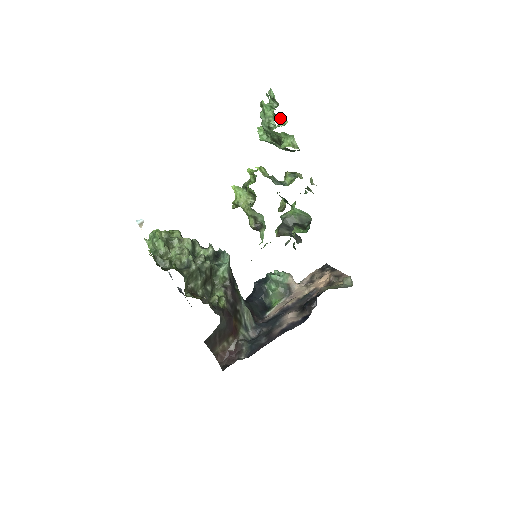
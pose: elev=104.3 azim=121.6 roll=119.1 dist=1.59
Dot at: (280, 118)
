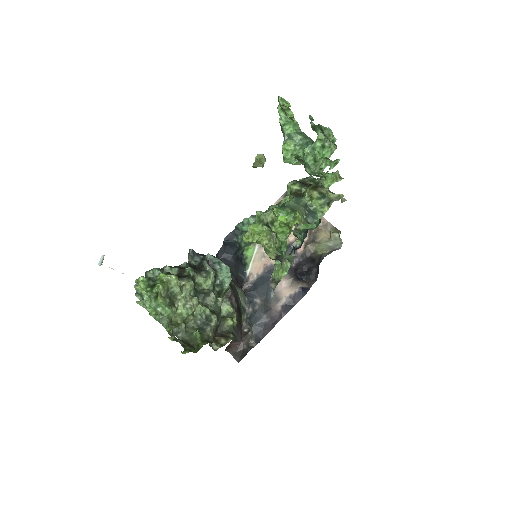
Dot at: occluded
